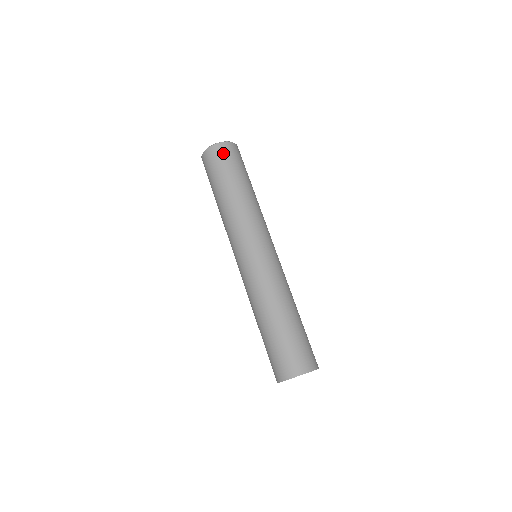
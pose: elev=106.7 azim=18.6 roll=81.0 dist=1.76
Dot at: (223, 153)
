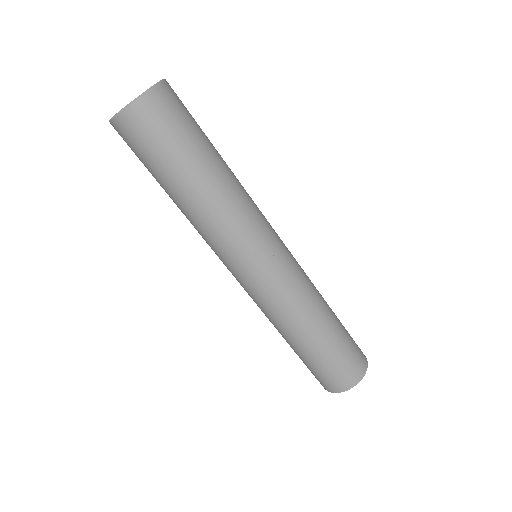
Dot at: (152, 120)
